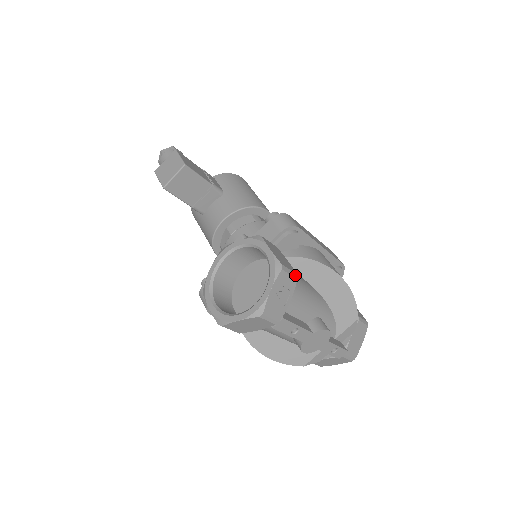
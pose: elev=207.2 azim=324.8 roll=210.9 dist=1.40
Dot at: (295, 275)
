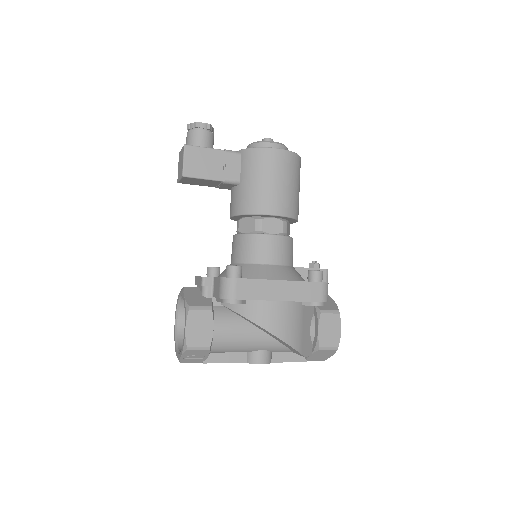
Dot at: (207, 348)
